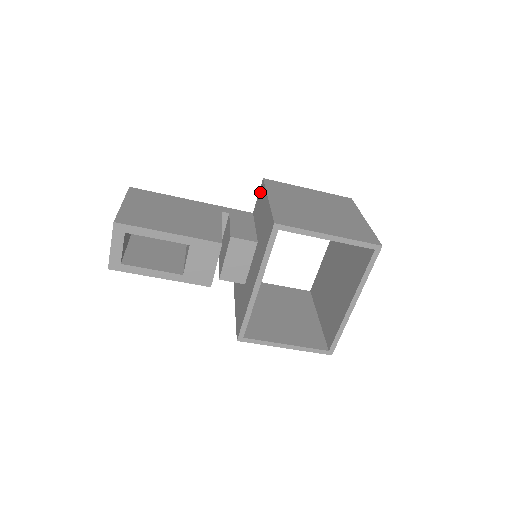
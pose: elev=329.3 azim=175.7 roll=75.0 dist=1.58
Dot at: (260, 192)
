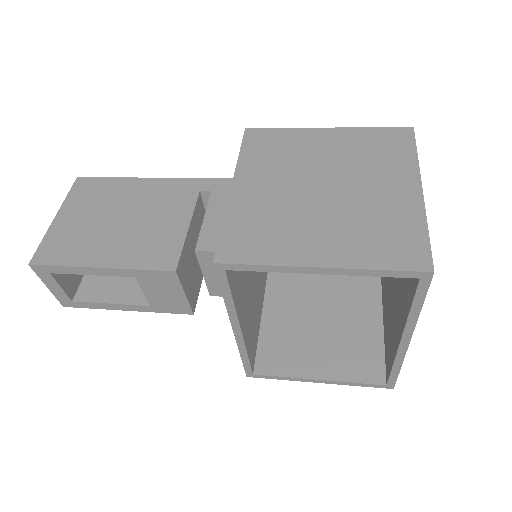
Dot at: occluded
